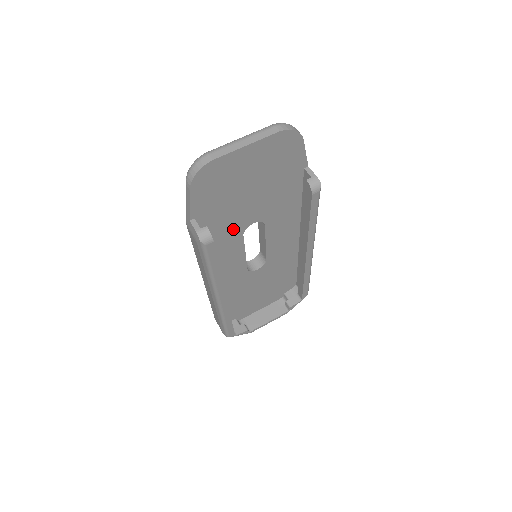
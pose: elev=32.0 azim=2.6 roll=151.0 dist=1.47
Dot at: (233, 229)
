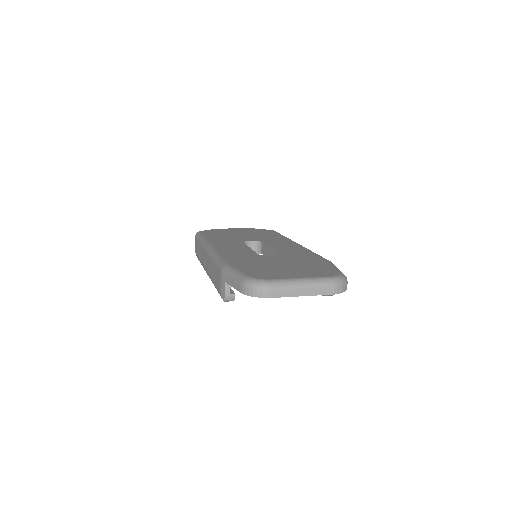
Dot at: occluded
